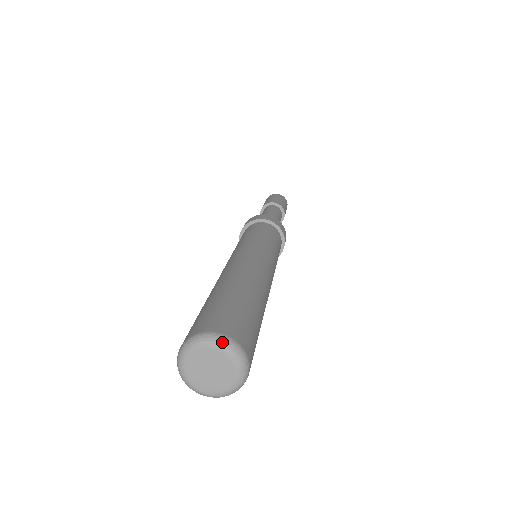
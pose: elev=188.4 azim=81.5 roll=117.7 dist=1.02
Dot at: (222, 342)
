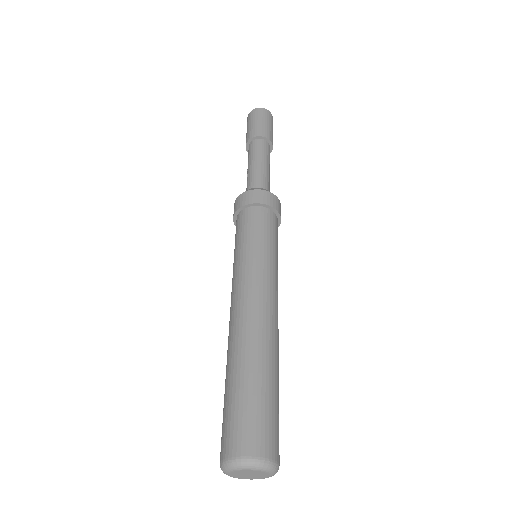
Dot at: (253, 466)
